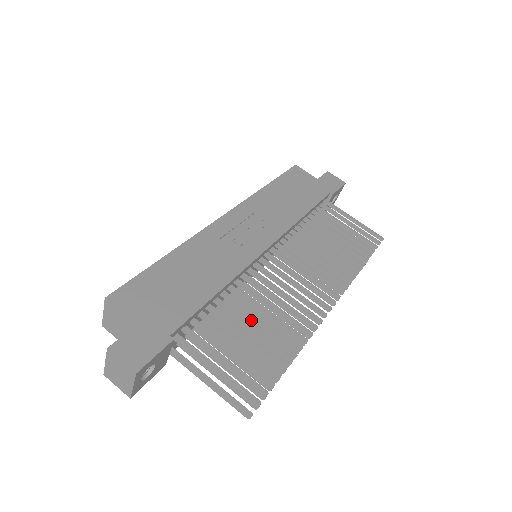
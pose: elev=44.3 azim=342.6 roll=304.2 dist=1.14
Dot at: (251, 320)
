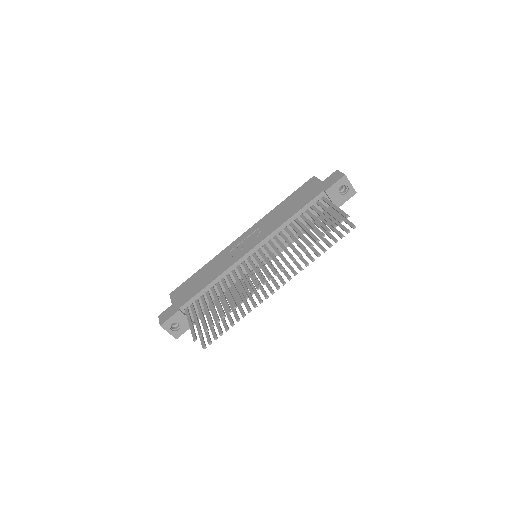
Dot at: (235, 297)
